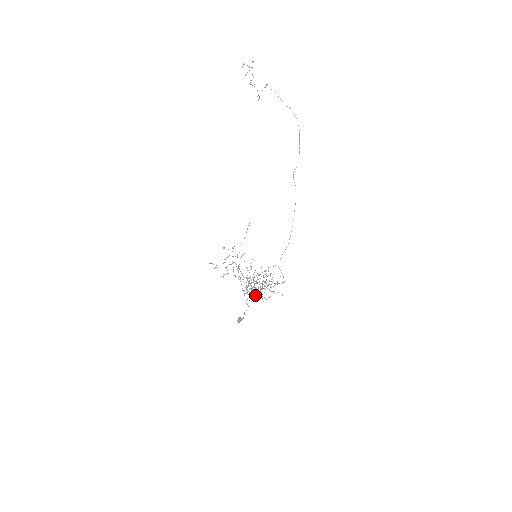
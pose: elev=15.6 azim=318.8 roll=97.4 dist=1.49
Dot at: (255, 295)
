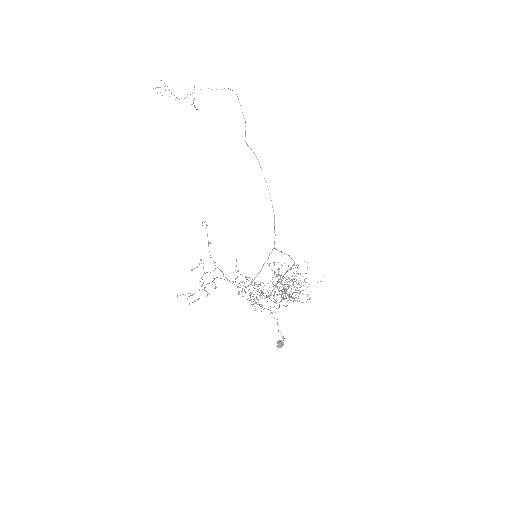
Dot at: occluded
